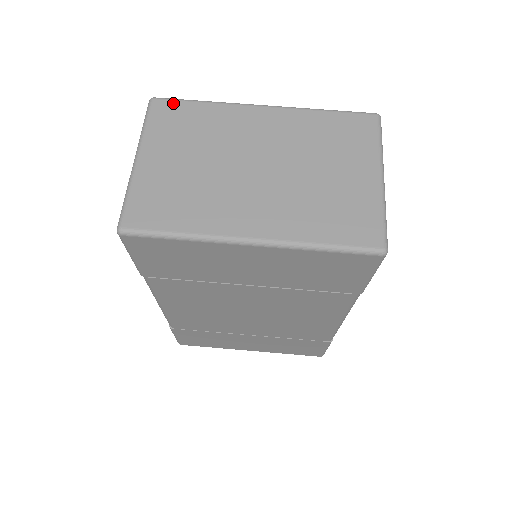
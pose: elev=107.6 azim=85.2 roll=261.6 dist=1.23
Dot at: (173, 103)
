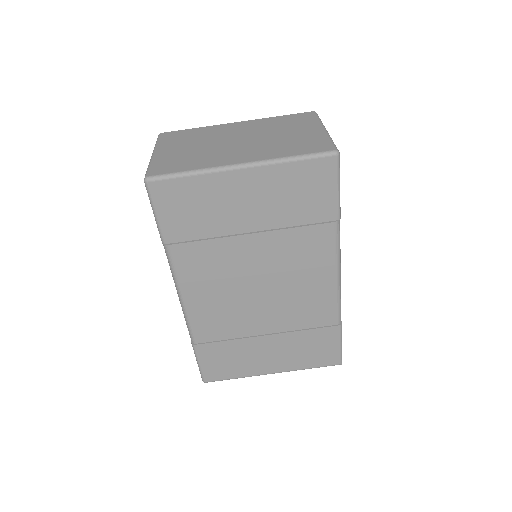
Dot at: (175, 132)
